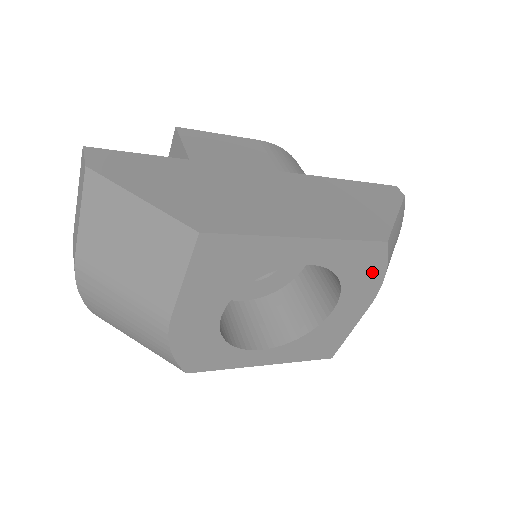
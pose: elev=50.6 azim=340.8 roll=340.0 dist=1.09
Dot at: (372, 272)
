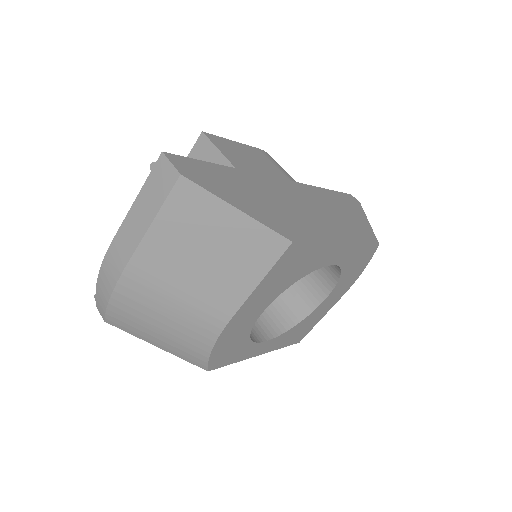
Dot at: (359, 268)
